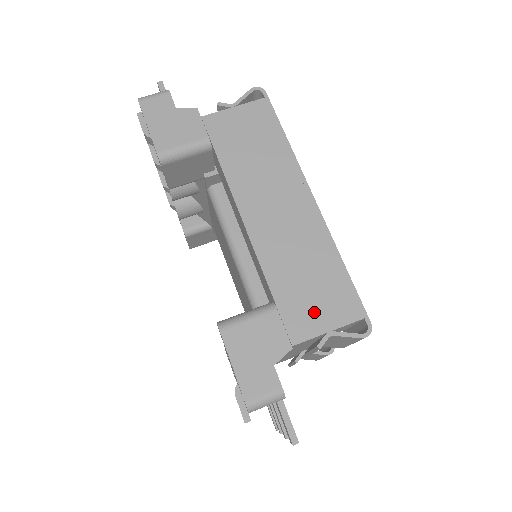
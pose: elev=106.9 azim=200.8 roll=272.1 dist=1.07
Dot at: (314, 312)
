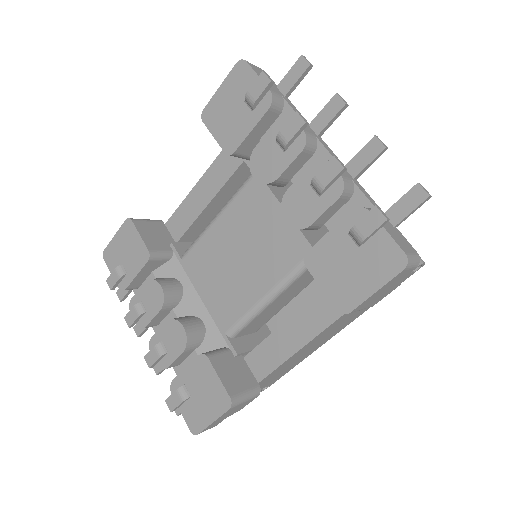
Dot at: (263, 385)
